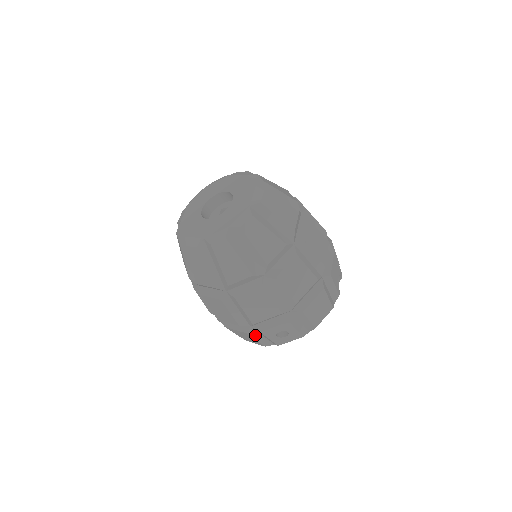
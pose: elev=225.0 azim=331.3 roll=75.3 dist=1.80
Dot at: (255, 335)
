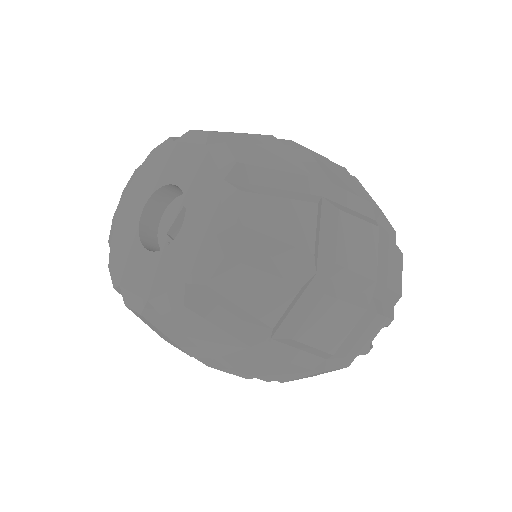
Dot at: occluded
